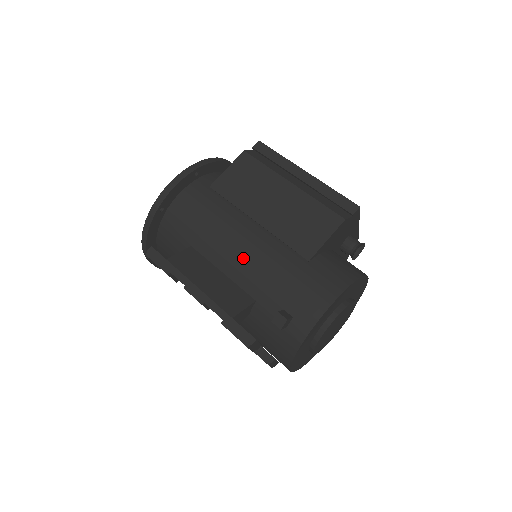
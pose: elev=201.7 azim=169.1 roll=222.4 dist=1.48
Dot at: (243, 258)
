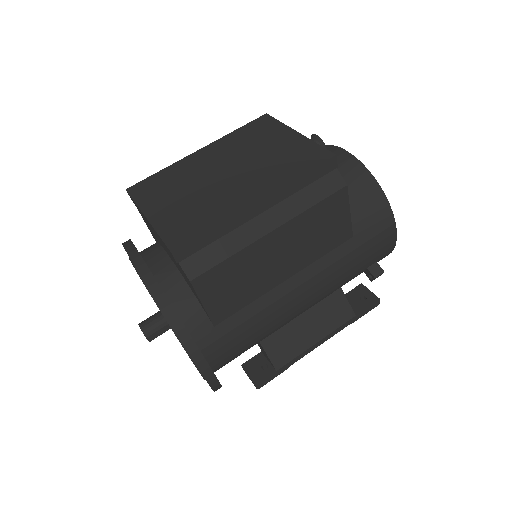
Dot at: (313, 299)
